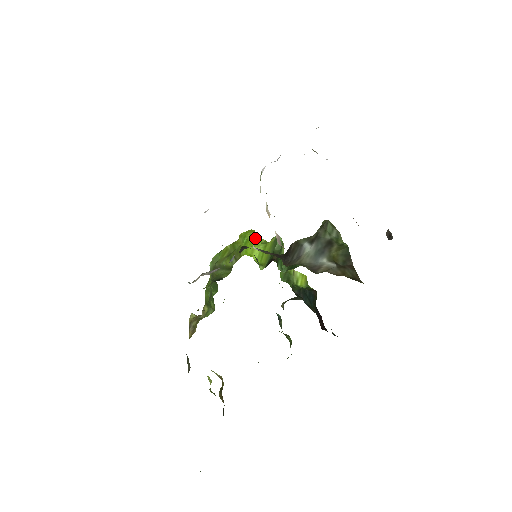
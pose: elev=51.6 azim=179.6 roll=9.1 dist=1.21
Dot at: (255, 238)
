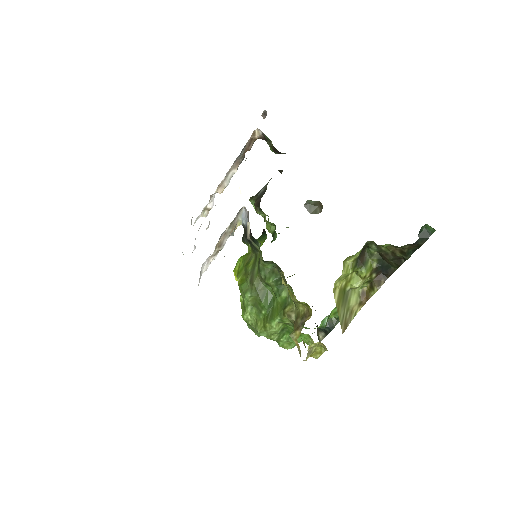
Dot at: occluded
